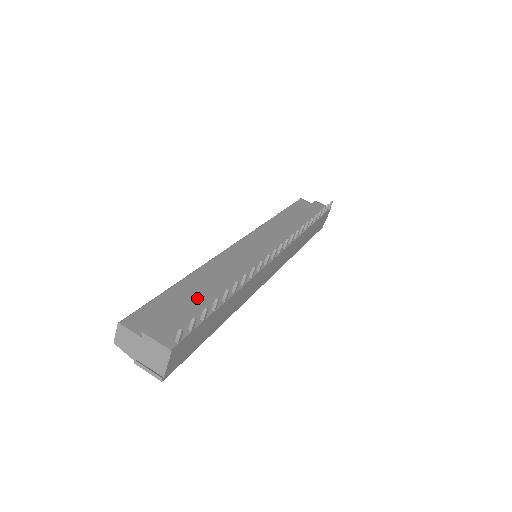
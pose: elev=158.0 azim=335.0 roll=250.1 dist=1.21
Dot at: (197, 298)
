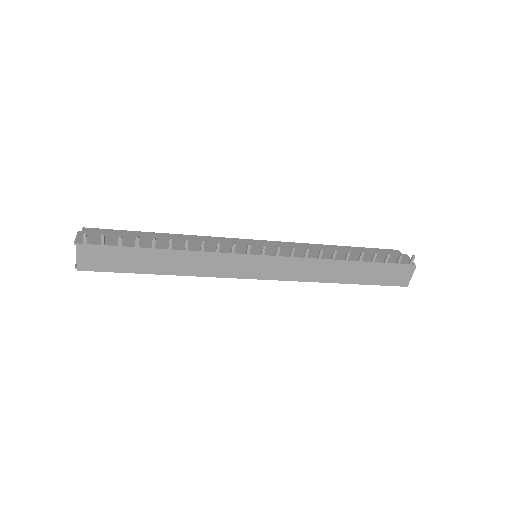
Dot at: (139, 238)
